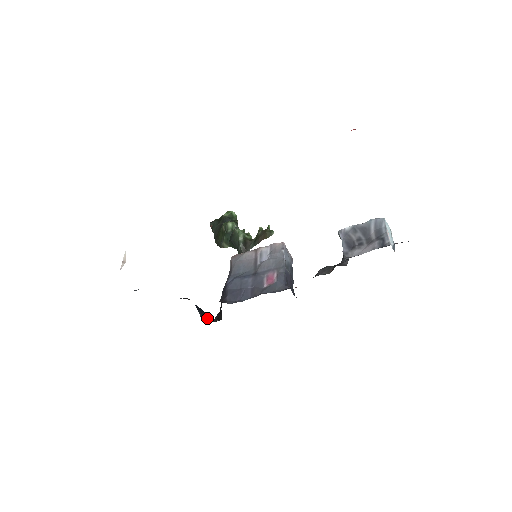
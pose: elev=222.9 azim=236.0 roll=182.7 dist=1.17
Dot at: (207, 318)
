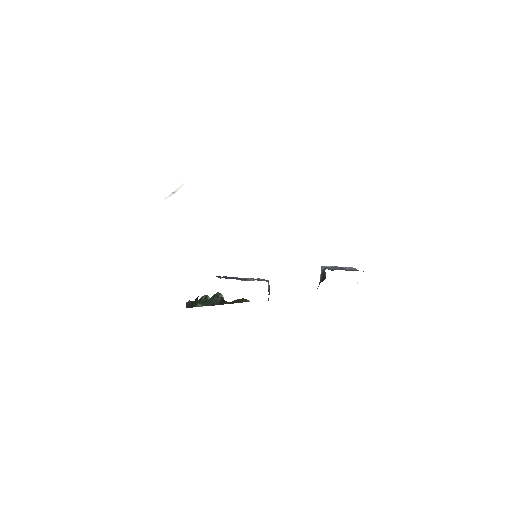
Dot at: occluded
